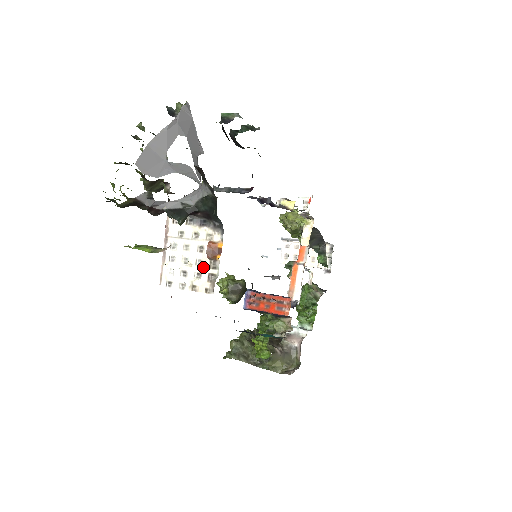
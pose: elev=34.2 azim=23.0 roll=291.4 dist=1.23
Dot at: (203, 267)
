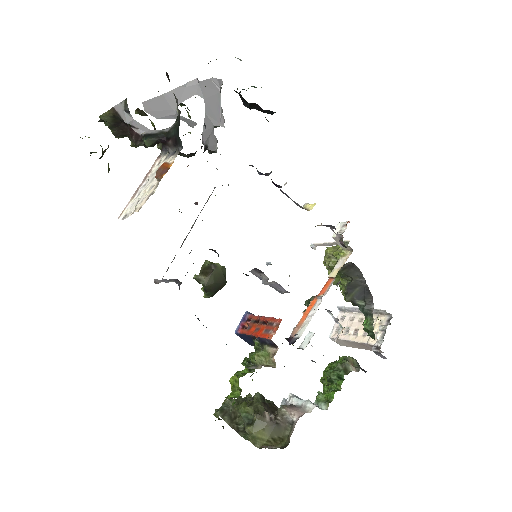
Dot at: (151, 190)
